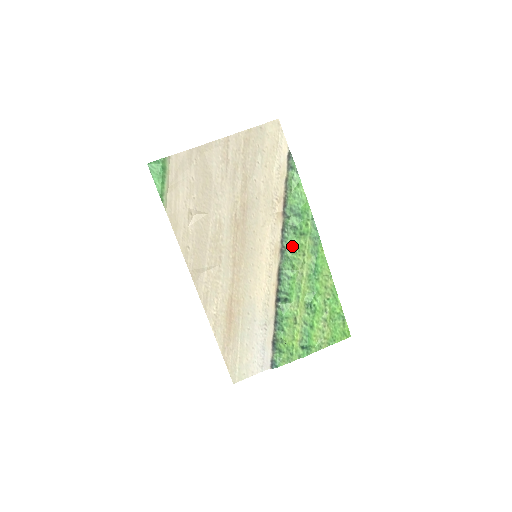
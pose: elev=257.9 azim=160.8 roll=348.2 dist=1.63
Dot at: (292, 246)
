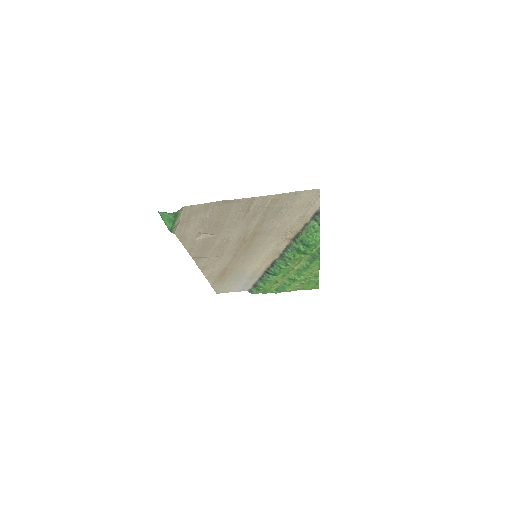
Dot at: (292, 256)
